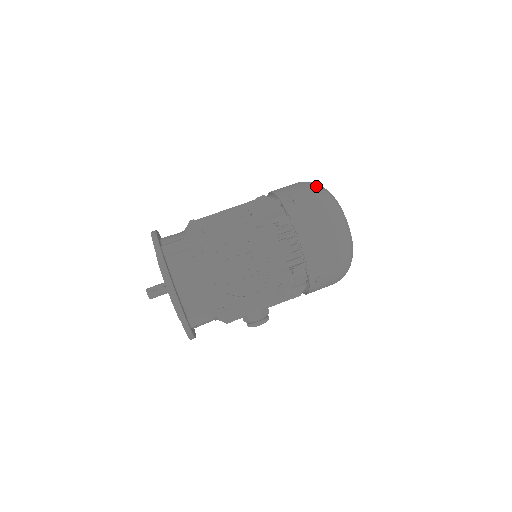
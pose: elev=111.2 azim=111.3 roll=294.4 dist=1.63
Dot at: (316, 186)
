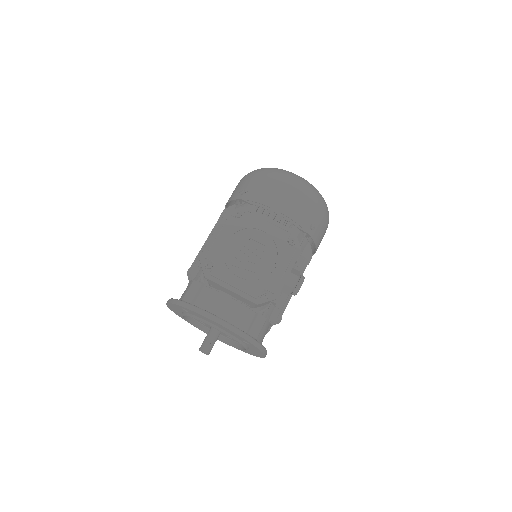
Dot at: (252, 171)
